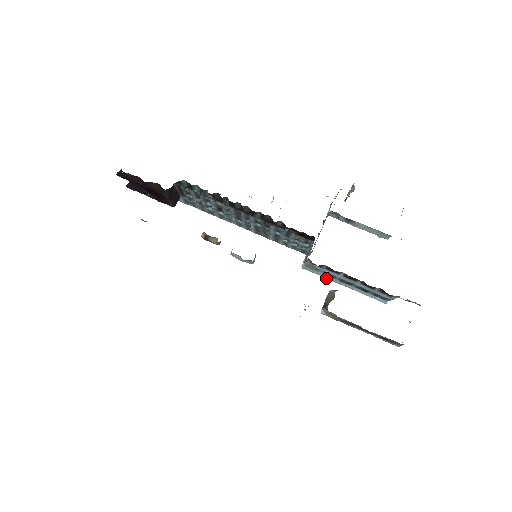
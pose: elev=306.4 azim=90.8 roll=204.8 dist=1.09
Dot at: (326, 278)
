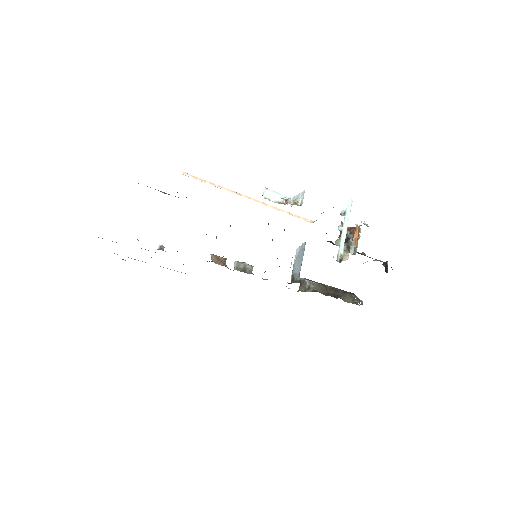
Dot at: occluded
